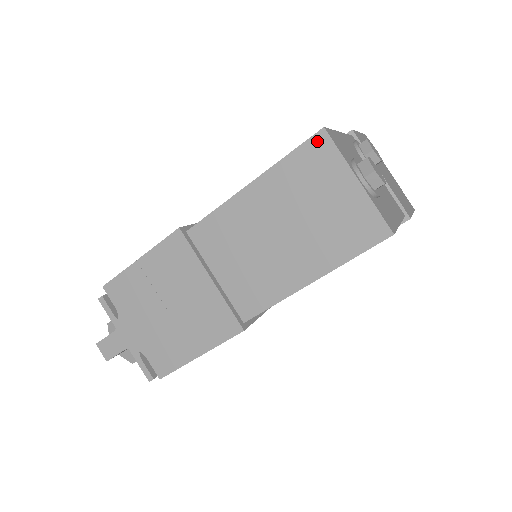
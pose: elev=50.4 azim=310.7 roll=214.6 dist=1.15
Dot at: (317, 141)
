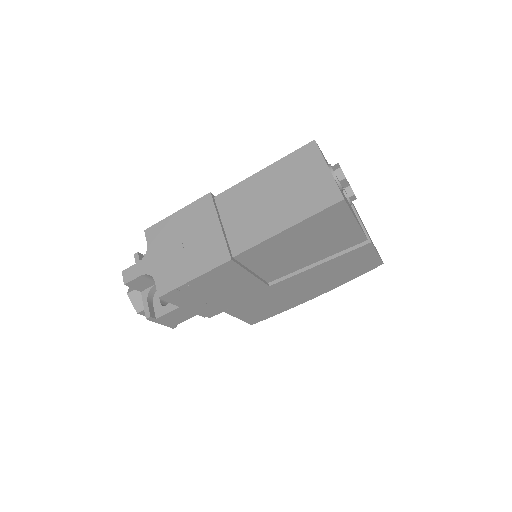
Dot at: (309, 147)
